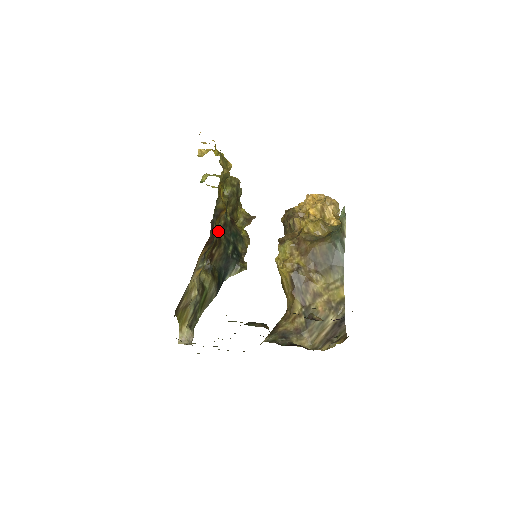
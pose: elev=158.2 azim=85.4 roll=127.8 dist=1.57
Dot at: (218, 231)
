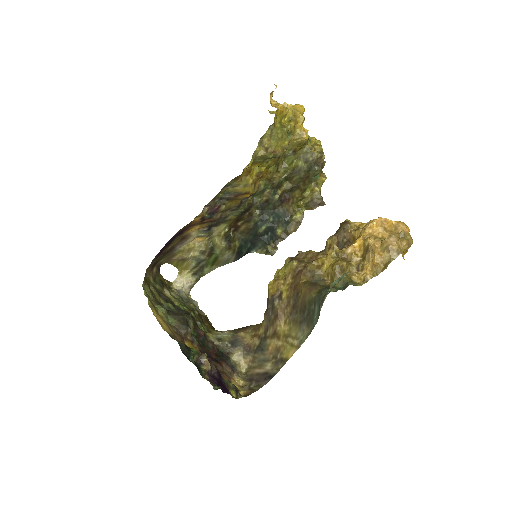
Dot at: (253, 206)
